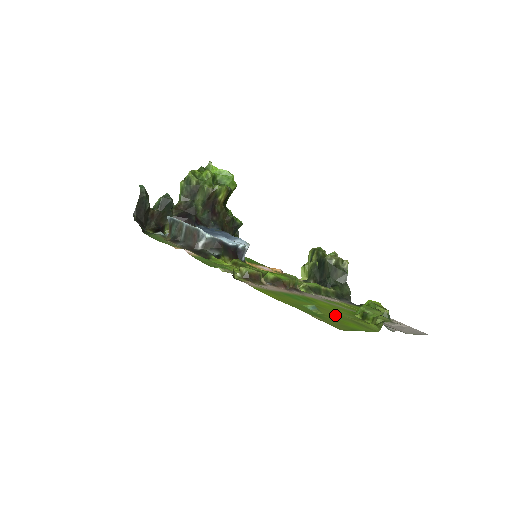
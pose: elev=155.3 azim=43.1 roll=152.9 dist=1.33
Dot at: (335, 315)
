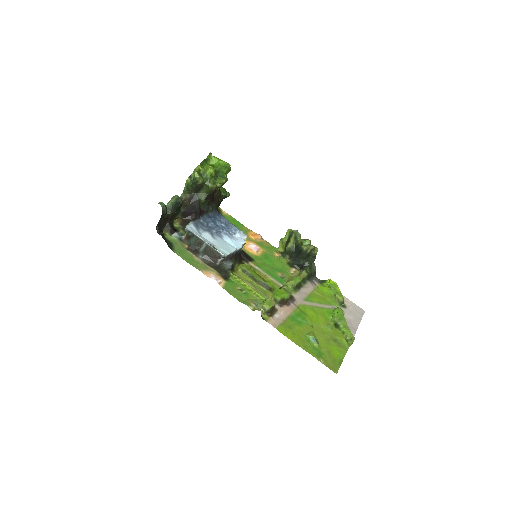
Dot at: (324, 337)
